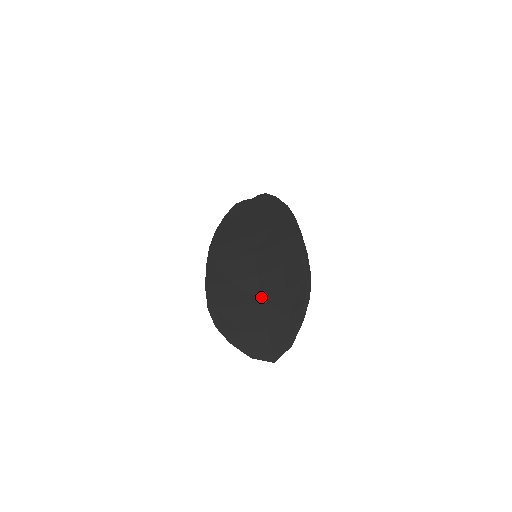
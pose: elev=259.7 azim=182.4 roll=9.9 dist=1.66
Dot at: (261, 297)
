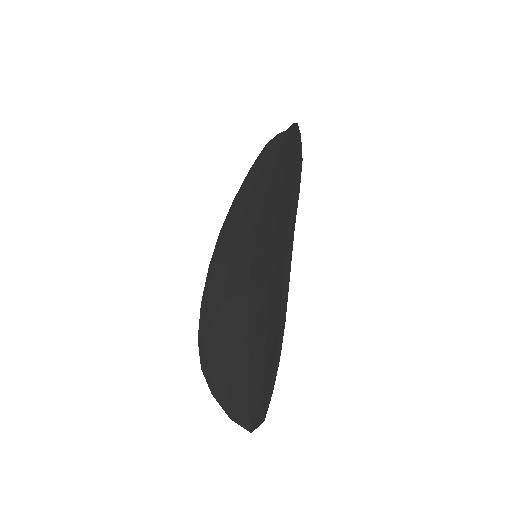
Dot at: (246, 332)
